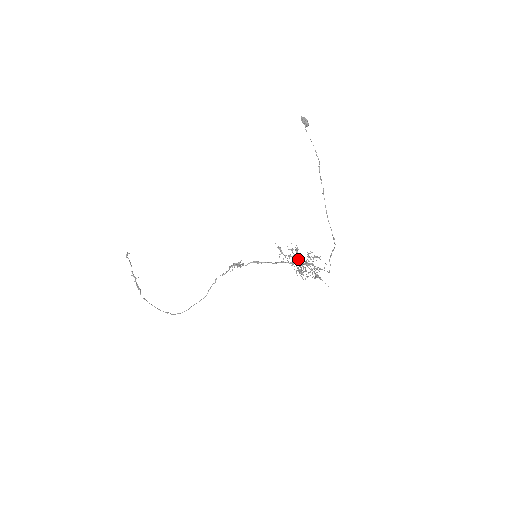
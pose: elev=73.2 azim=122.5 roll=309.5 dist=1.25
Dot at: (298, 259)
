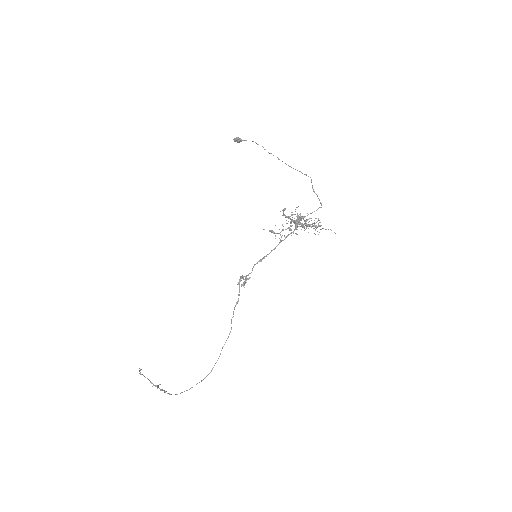
Dot at: (291, 225)
